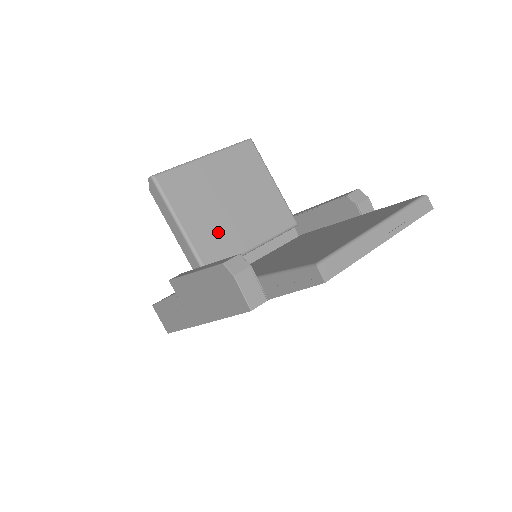
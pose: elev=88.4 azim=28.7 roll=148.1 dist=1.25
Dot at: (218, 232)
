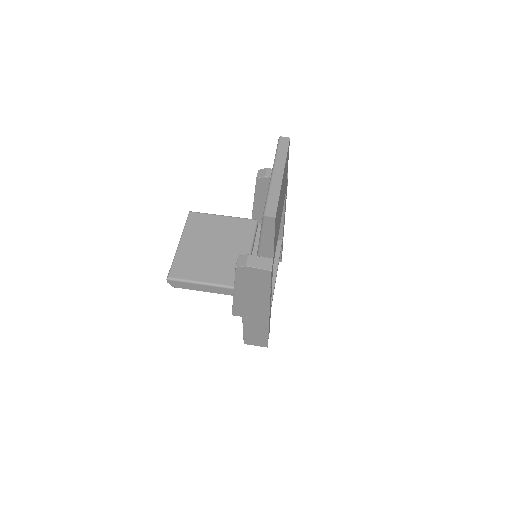
Dot at: (225, 266)
